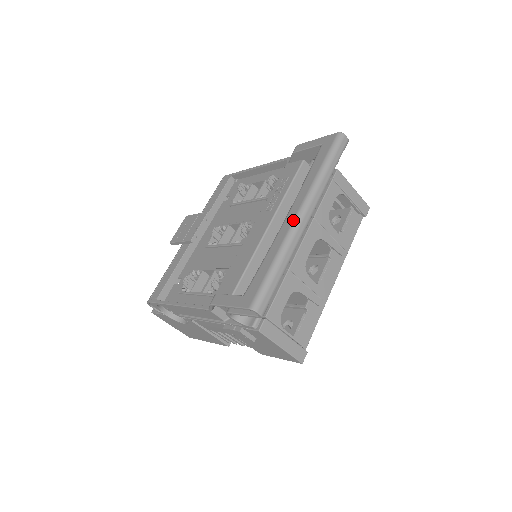
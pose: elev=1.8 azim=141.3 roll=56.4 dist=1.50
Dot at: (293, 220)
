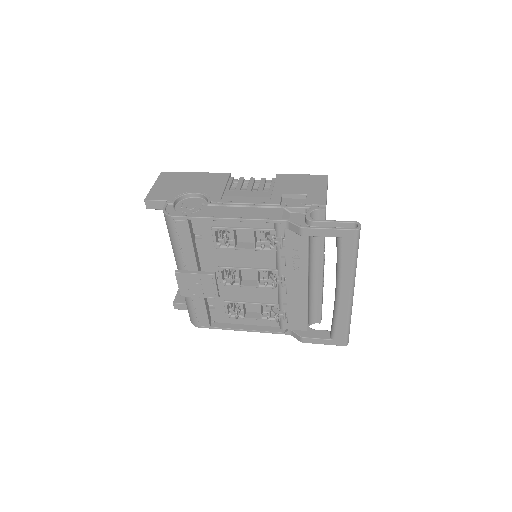
Dot at: (349, 301)
